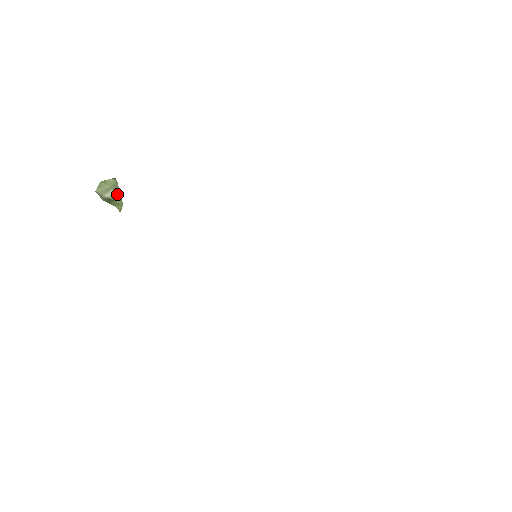
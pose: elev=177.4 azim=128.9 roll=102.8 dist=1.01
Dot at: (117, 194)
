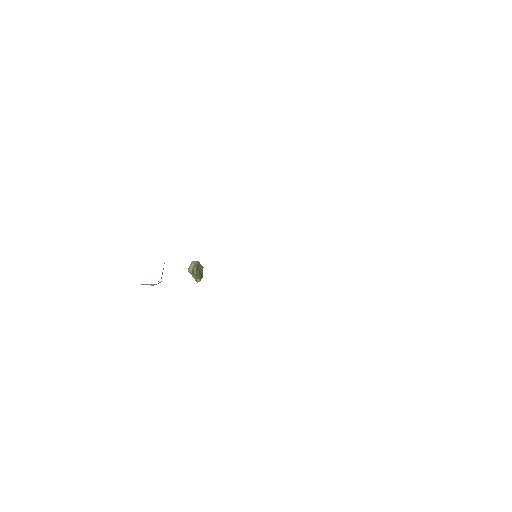
Dot at: (194, 265)
